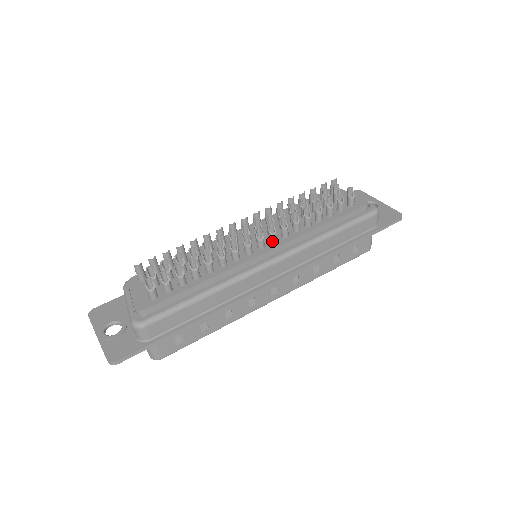
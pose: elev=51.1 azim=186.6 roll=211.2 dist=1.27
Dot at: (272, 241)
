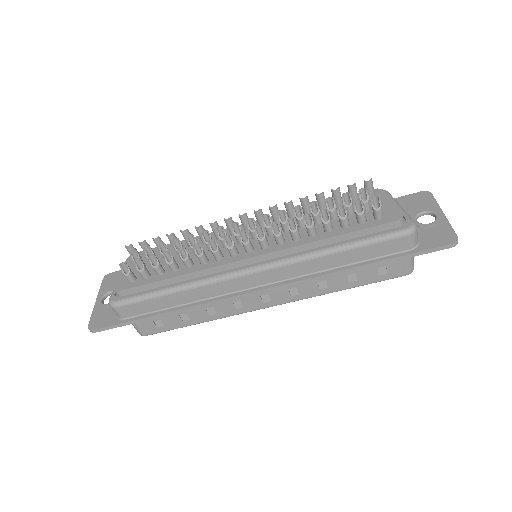
Dot at: (261, 246)
